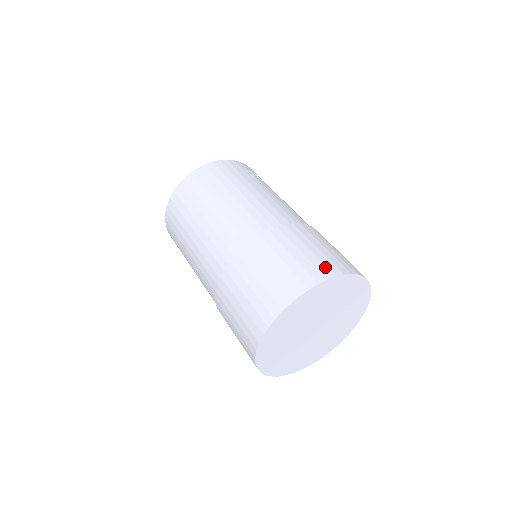
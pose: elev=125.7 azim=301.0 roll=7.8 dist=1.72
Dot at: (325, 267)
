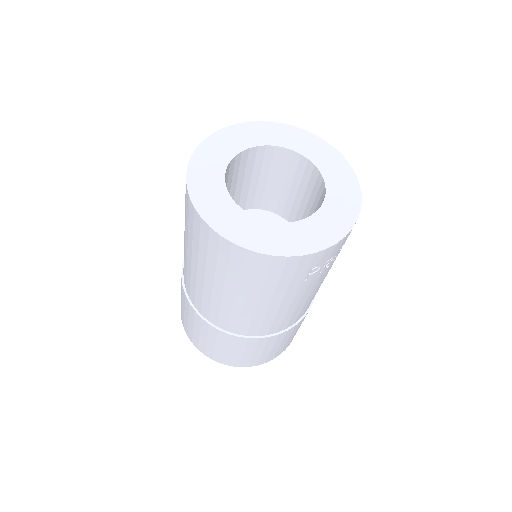
Dot at: (248, 363)
